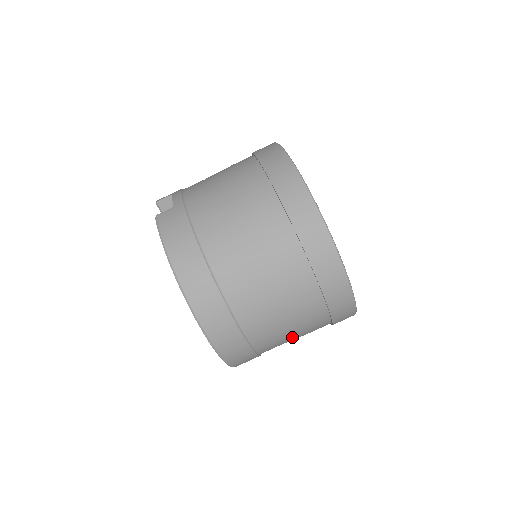
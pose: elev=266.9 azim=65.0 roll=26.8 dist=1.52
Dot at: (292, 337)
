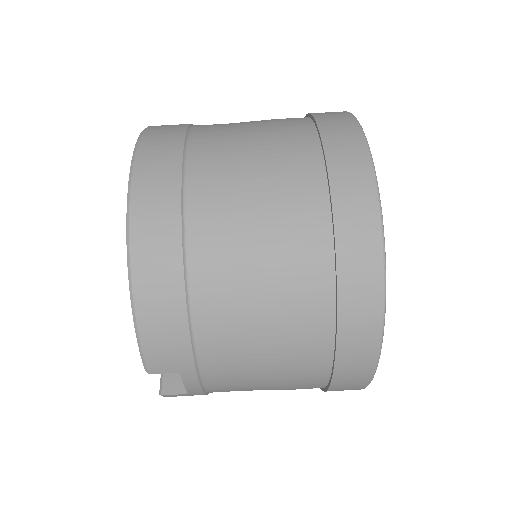
Dot at: (256, 254)
